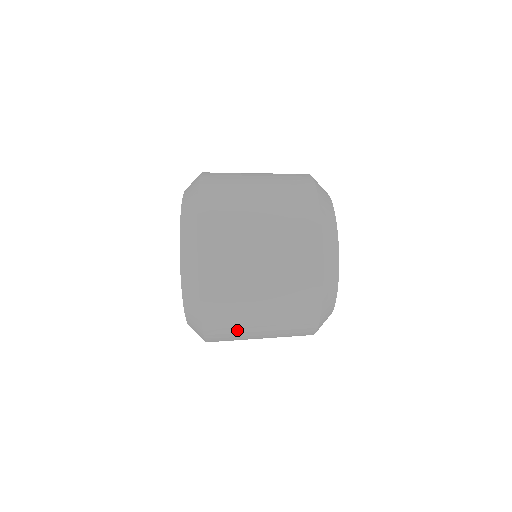
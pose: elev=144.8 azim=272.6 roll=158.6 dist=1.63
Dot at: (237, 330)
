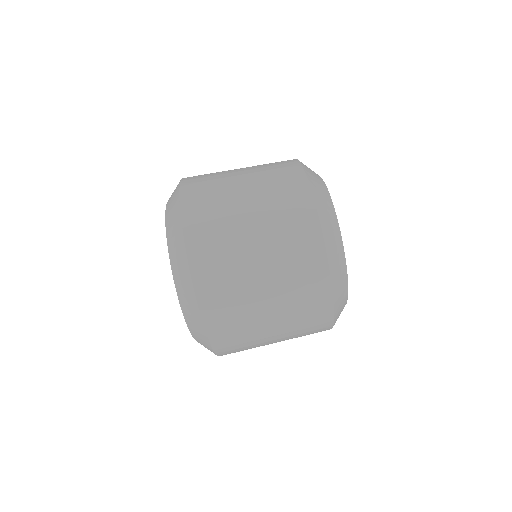
Dot at: occluded
